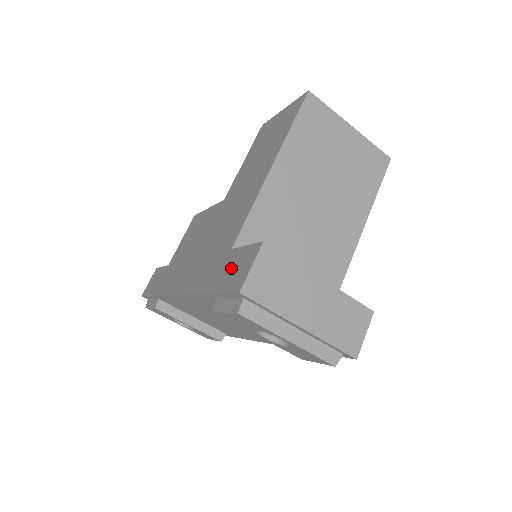
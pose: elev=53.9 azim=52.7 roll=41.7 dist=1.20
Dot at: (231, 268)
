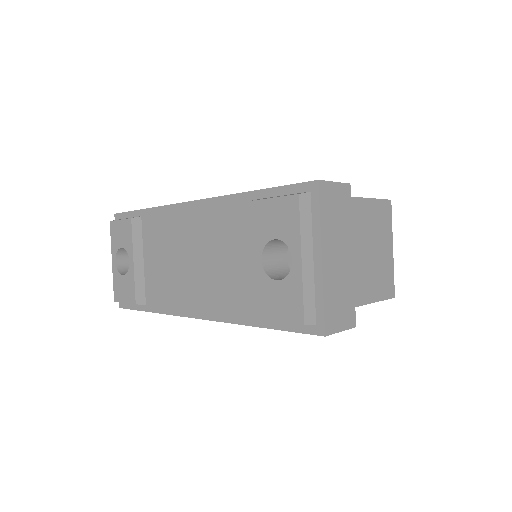
Dot at: occluded
